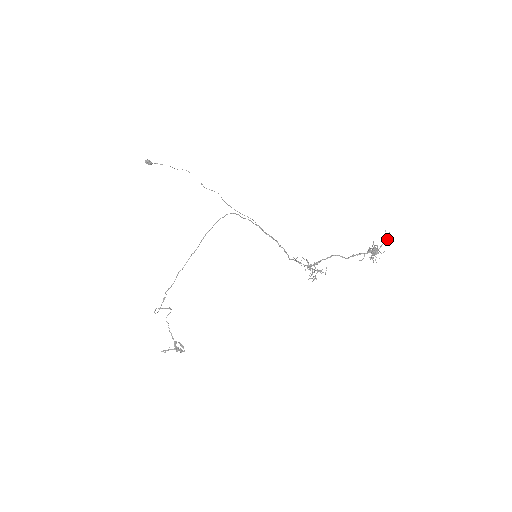
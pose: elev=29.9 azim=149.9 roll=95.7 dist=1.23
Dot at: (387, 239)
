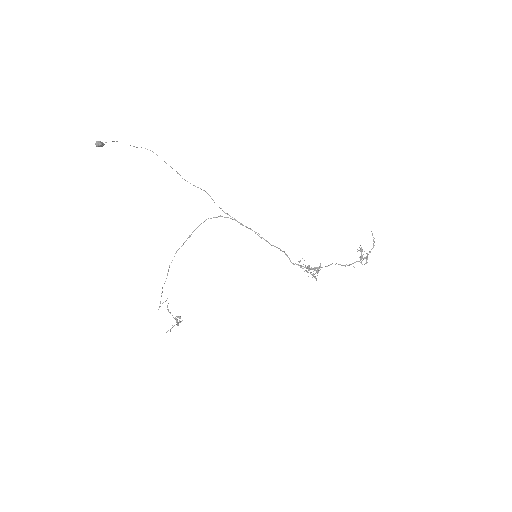
Dot at: (374, 245)
